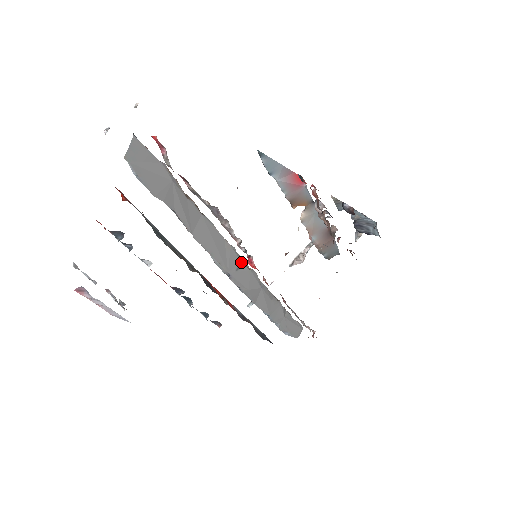
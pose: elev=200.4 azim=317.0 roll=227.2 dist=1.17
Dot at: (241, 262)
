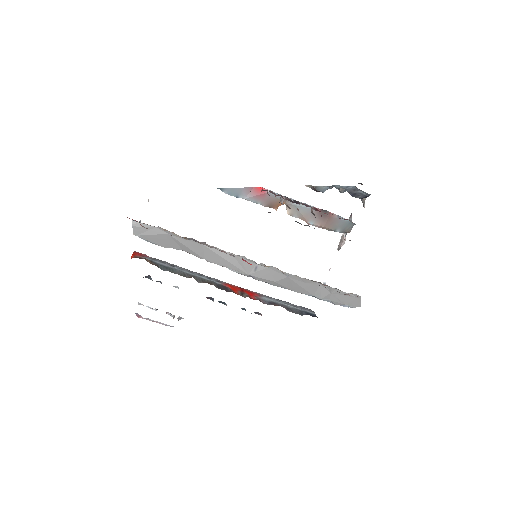
Dot at: (255, 264)
